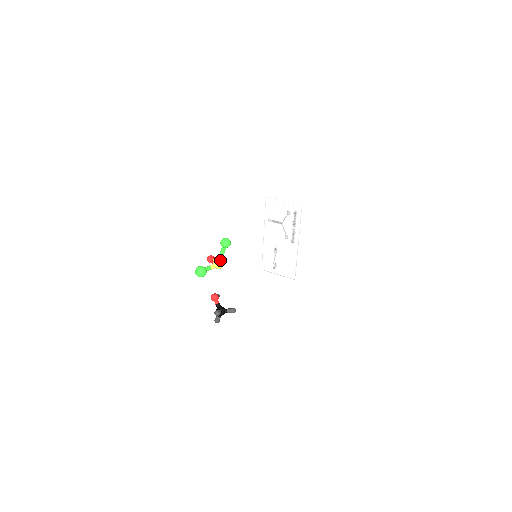
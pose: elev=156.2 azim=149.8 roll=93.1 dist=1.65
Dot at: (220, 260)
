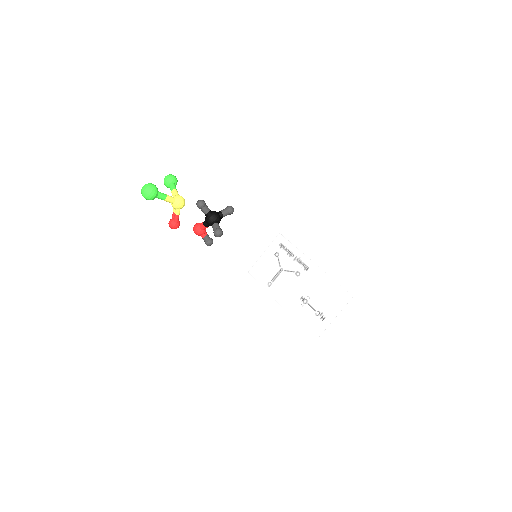
Dot at: (176, 195)
